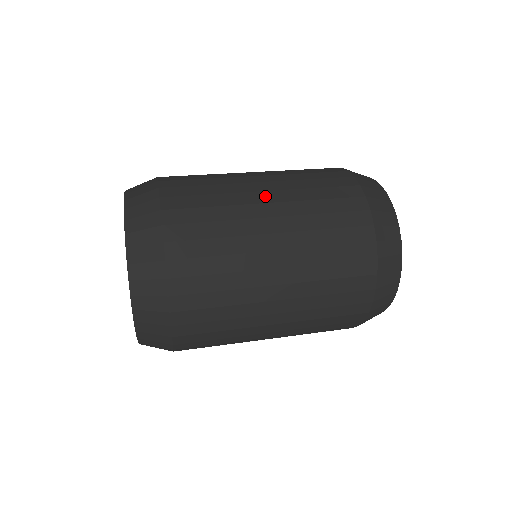
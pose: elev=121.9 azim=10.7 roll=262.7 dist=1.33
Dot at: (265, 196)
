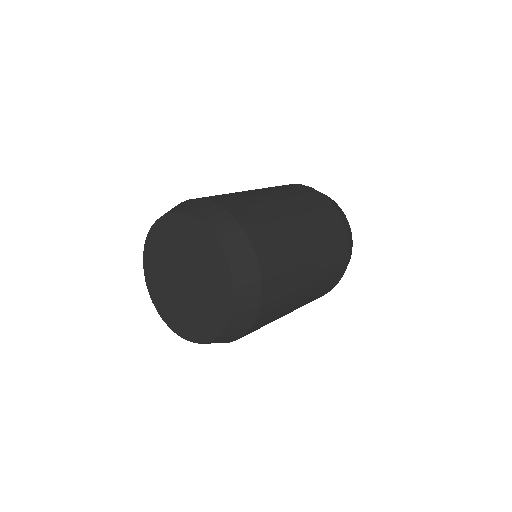
Dot at: (311, 267)
